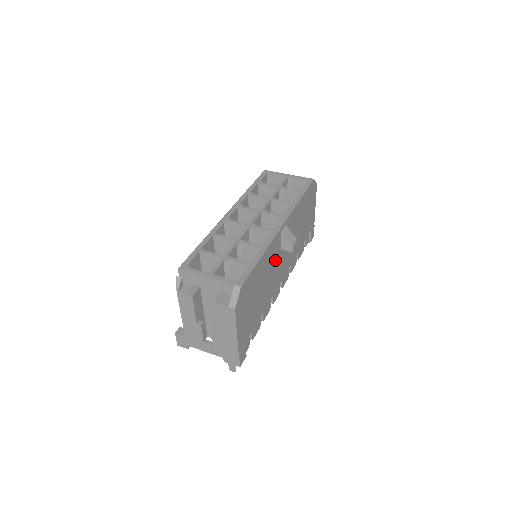
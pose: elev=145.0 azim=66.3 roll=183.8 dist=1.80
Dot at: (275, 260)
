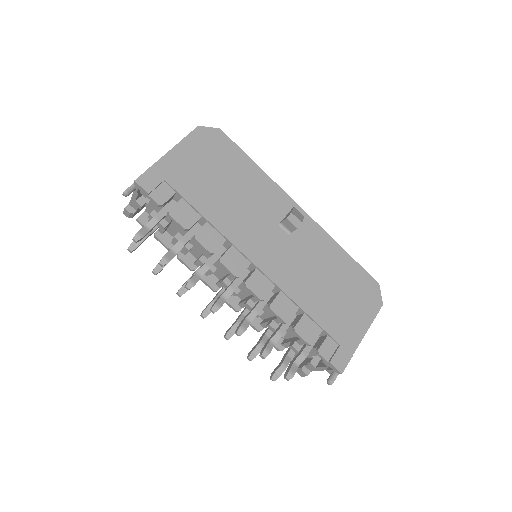
Dot at: (265, 213)
